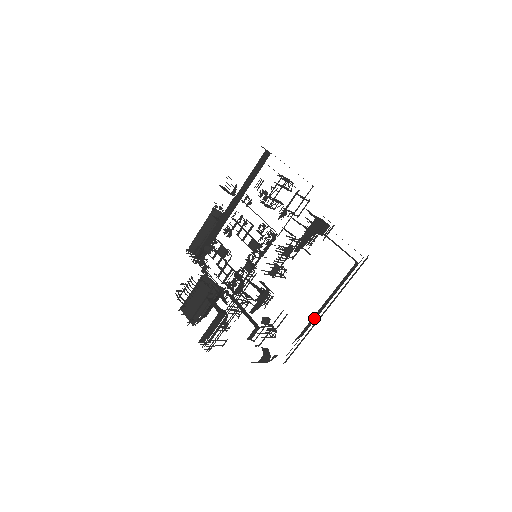
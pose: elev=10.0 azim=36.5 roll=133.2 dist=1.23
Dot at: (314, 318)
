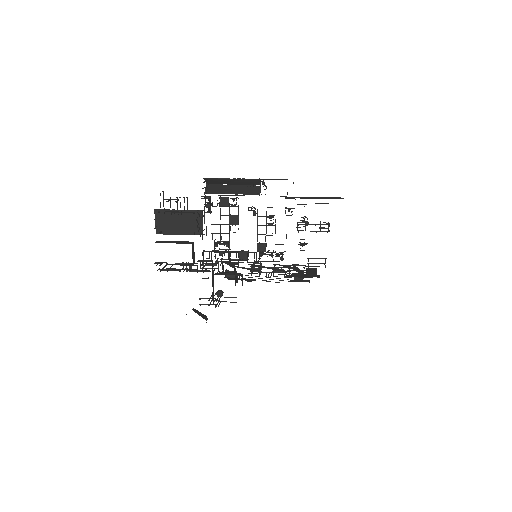
Dot at: occluded
